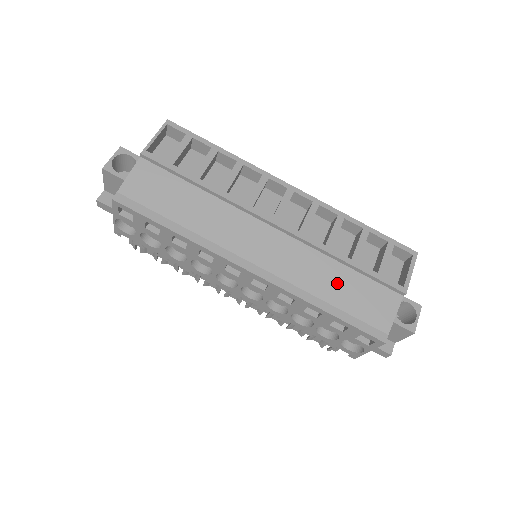
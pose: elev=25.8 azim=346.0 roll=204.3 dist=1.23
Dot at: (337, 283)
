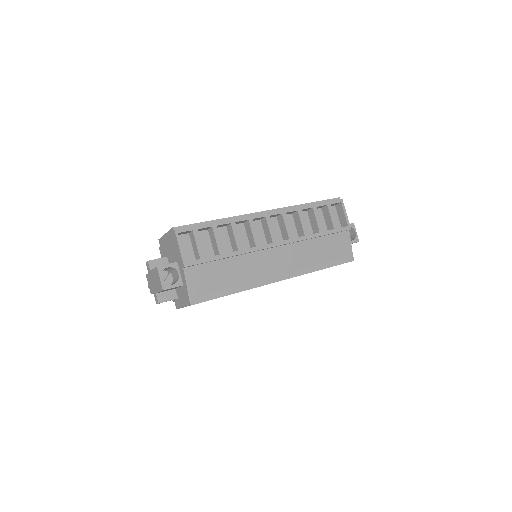
Dot at: (320, 250)
